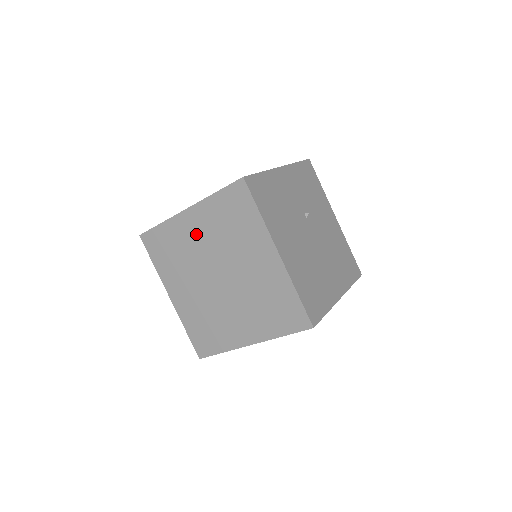
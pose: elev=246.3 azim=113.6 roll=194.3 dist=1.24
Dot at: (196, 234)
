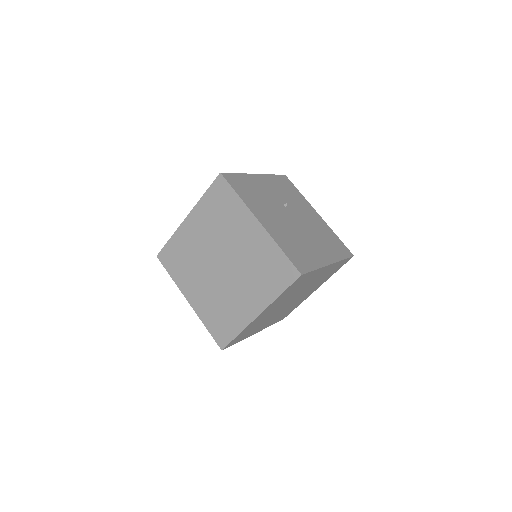
Dot at: (197, 235)
